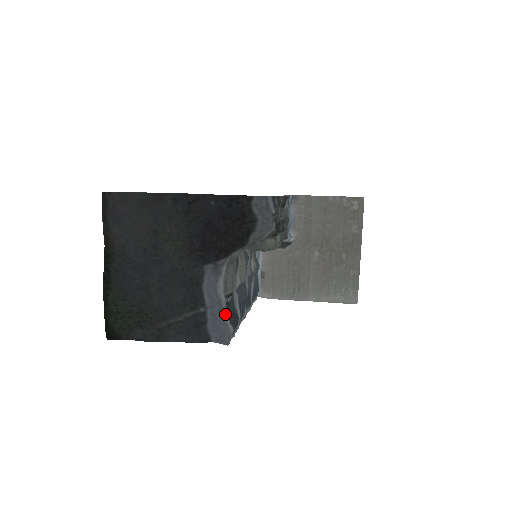
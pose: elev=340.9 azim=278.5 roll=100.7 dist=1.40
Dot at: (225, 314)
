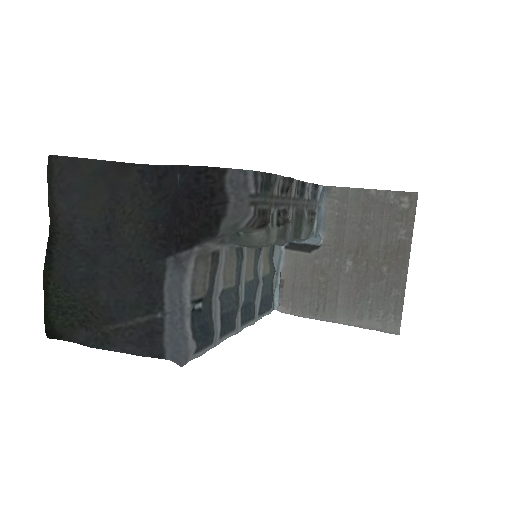
Dot at: (189, 325)
